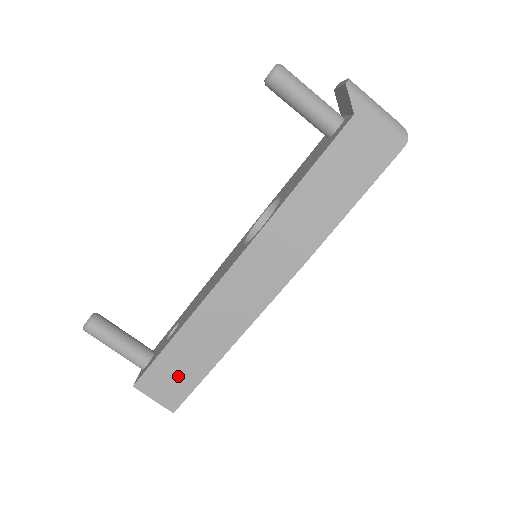
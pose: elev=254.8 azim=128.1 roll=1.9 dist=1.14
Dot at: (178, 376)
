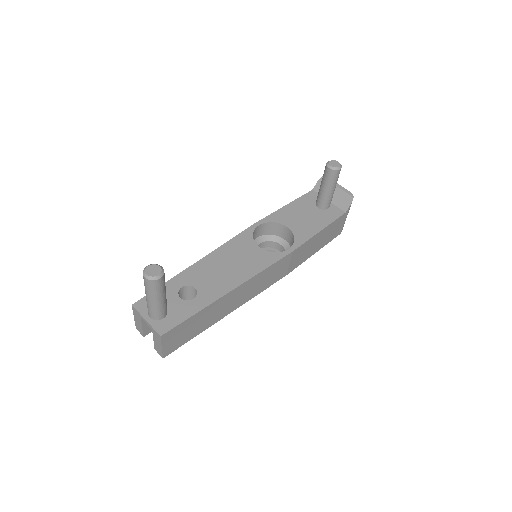
Dot at: (190, 331)
